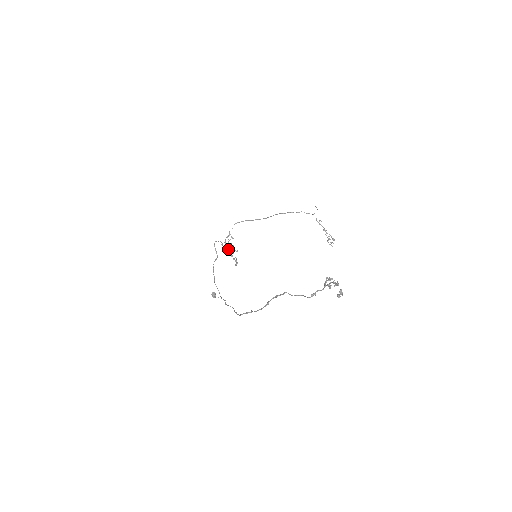
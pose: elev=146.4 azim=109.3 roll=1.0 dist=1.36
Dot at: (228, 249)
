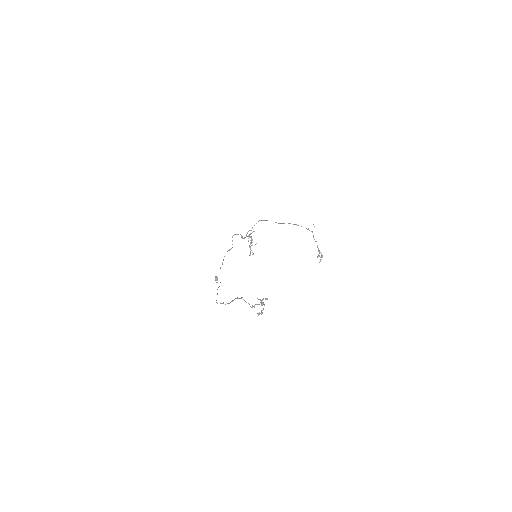
Dot at: (248, 241)
